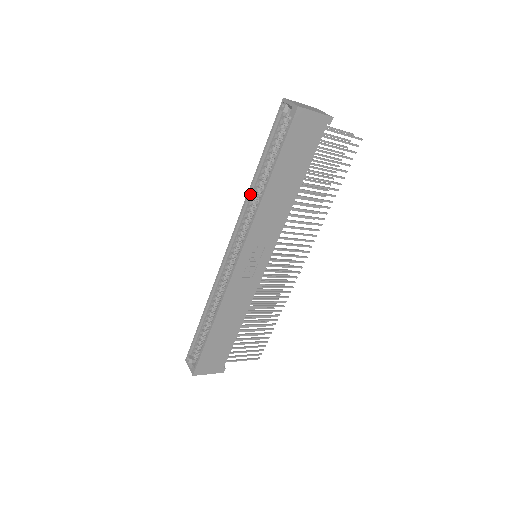
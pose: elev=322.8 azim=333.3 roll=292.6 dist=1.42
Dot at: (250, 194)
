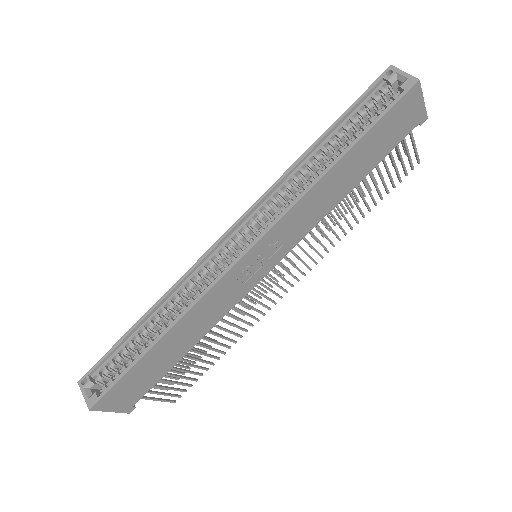
Dot at: (294, 168)
